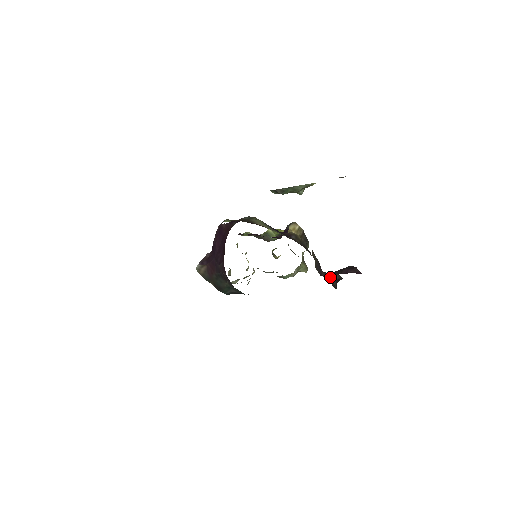
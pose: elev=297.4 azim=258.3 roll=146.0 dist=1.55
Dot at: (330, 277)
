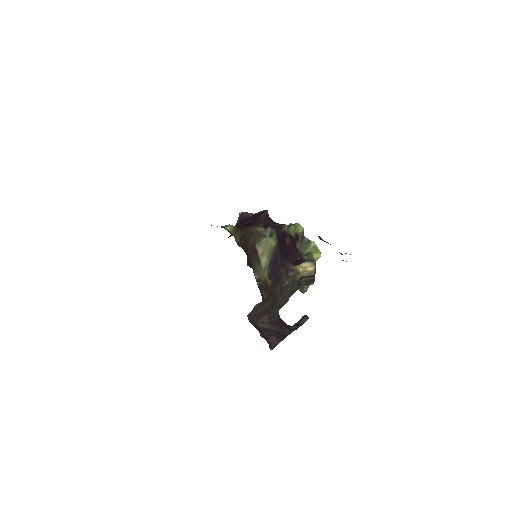
Dot at: (262, 325)
